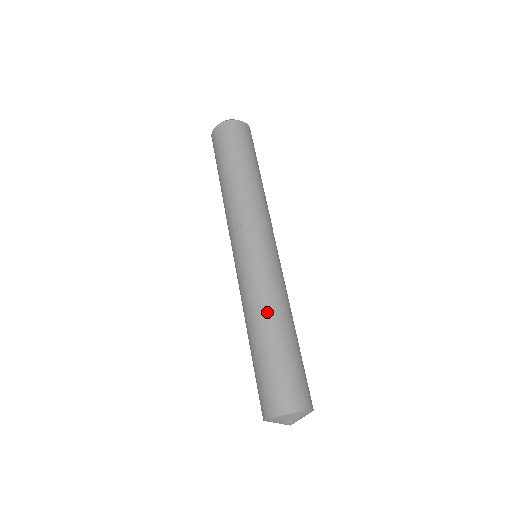
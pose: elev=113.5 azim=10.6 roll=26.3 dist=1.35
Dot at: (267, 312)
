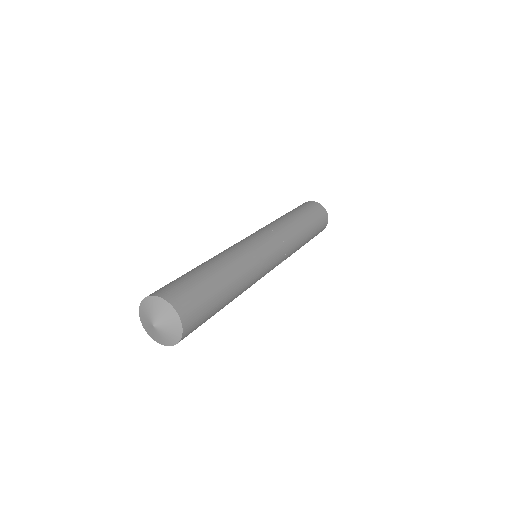
Dot at: occluded
